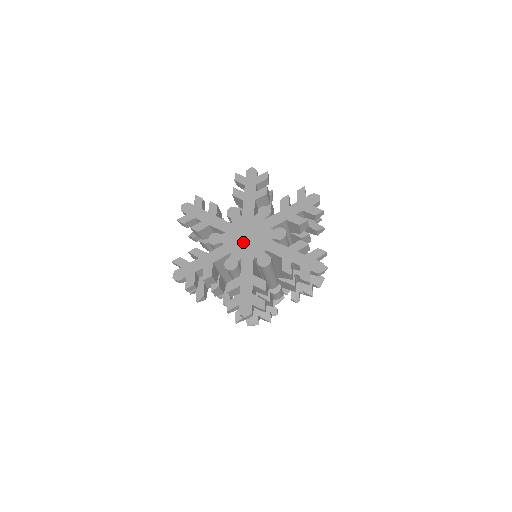
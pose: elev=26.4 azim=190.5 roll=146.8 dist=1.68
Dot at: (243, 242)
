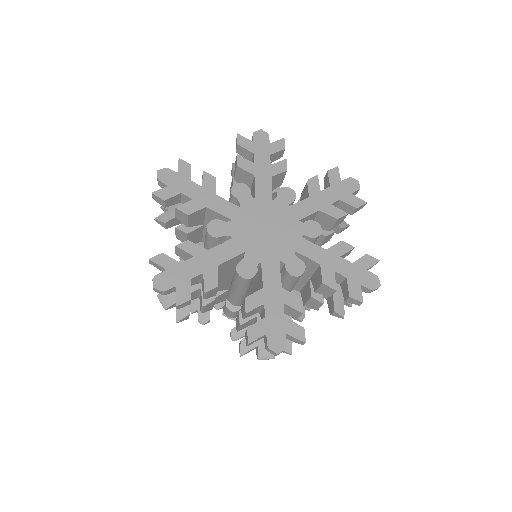
Dot at: (261, 237)
